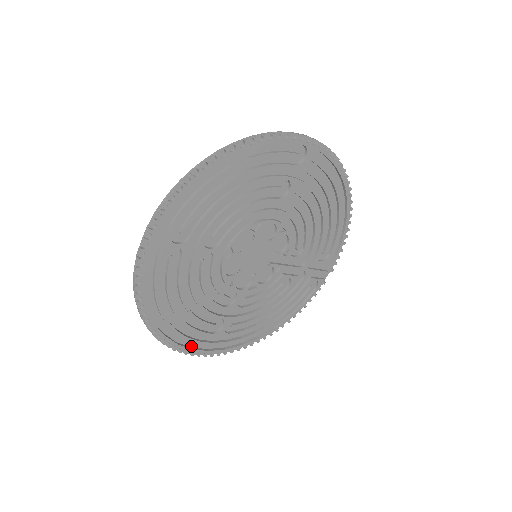
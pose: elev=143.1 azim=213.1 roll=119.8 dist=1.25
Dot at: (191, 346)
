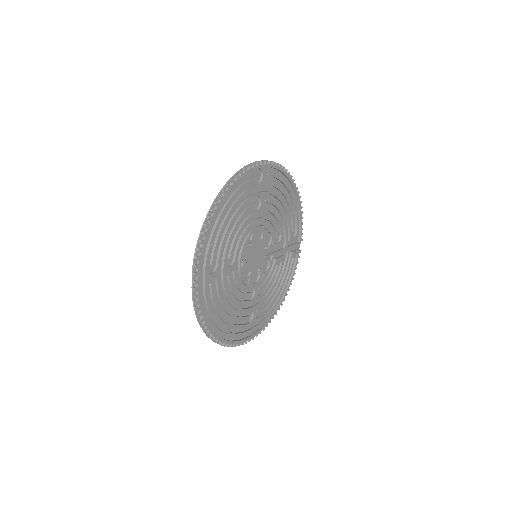
Dot at: (239, 339)
